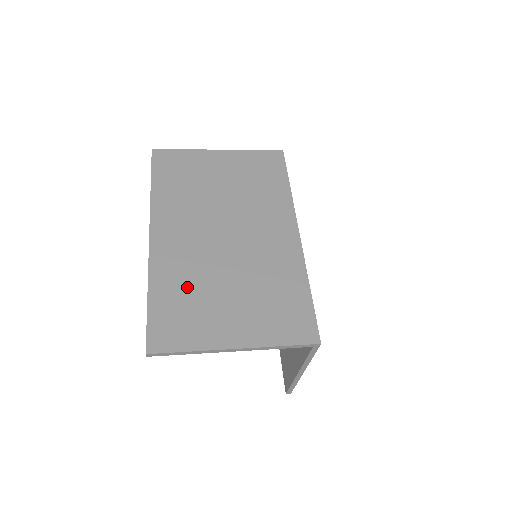
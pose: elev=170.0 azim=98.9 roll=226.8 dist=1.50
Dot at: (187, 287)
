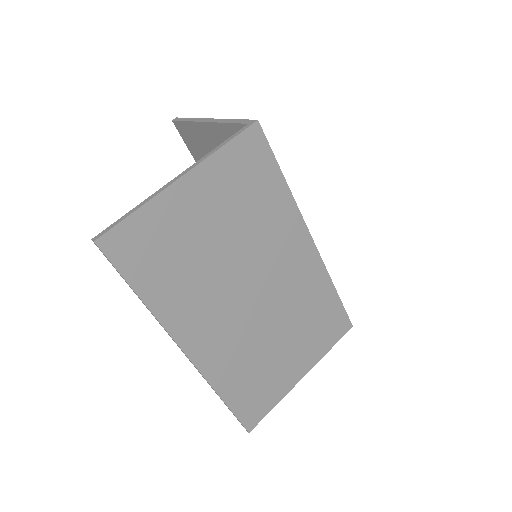
Dot at: (248, 368)
